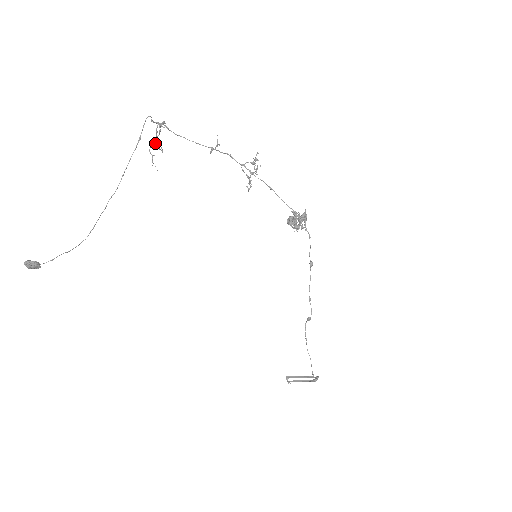
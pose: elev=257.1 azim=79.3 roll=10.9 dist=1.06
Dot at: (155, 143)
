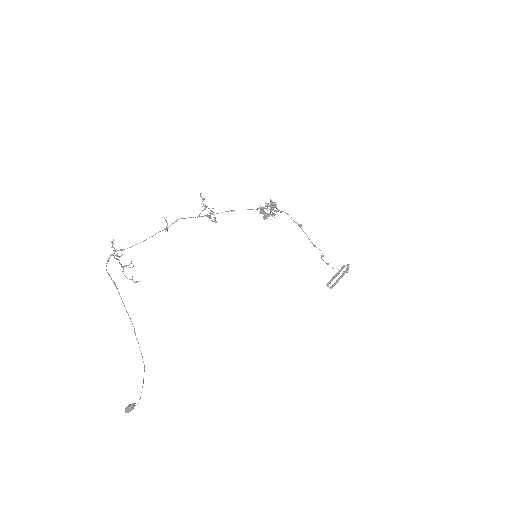
Dot at: (119, 257)
